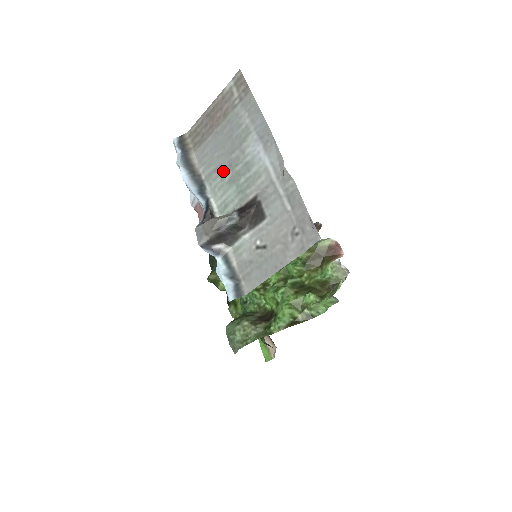
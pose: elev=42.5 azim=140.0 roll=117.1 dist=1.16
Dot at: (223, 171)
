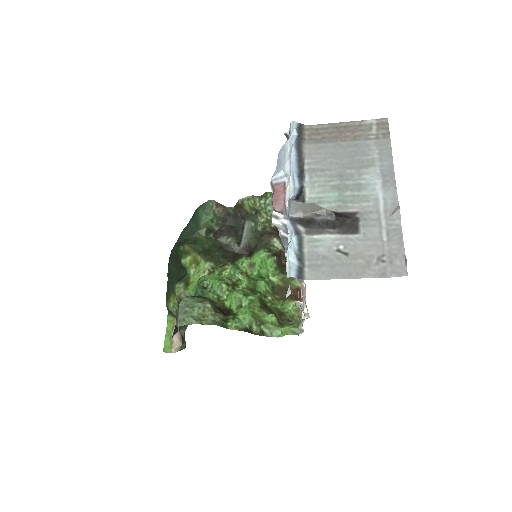
Dot at: (331, 175)
